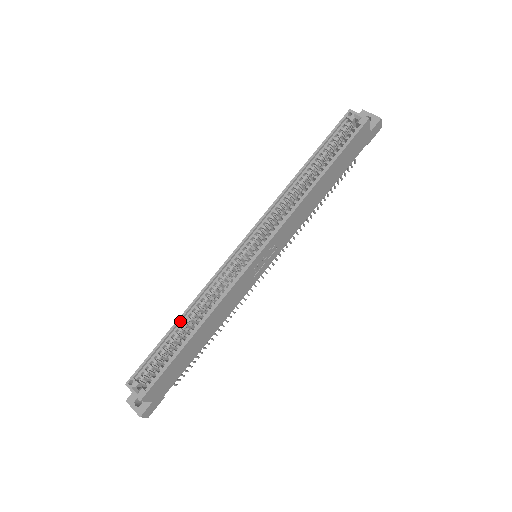
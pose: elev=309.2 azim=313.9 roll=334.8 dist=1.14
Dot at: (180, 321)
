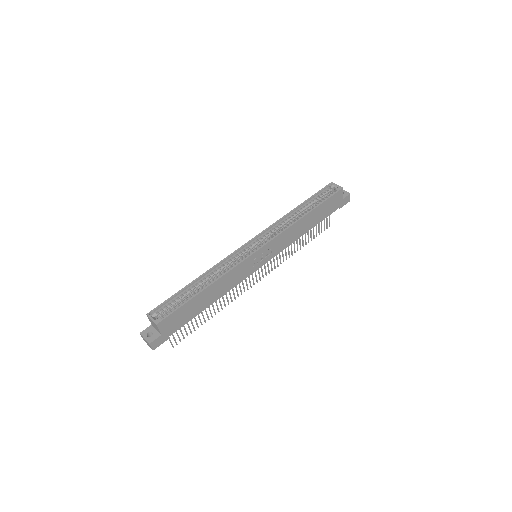
Dot at: (196, 281)
